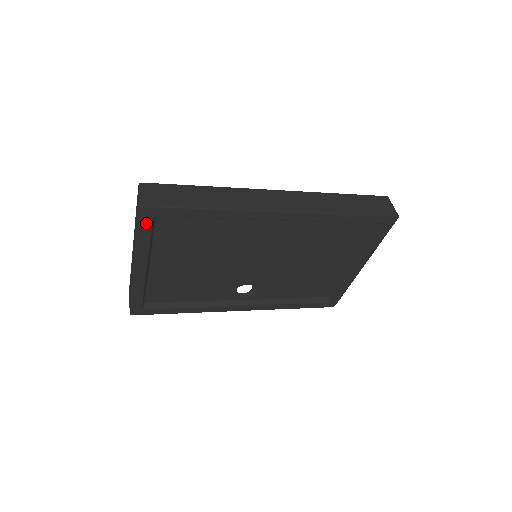
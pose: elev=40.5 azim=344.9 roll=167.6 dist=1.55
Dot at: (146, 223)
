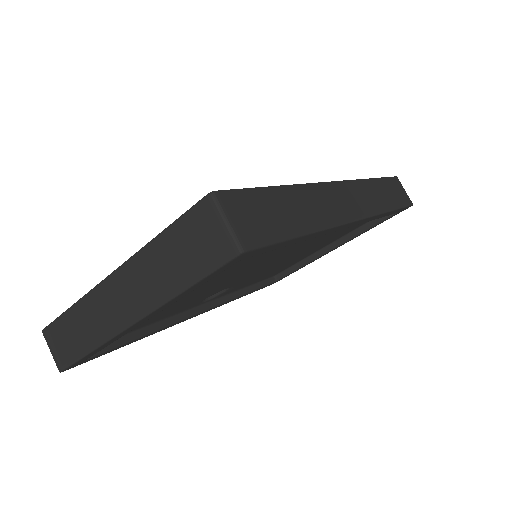
Dot at: (220, 270)
